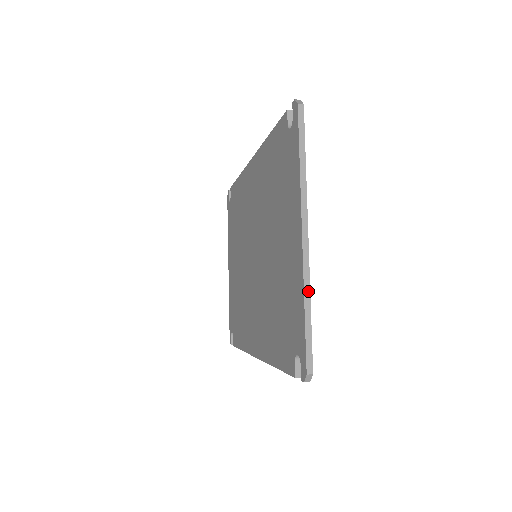
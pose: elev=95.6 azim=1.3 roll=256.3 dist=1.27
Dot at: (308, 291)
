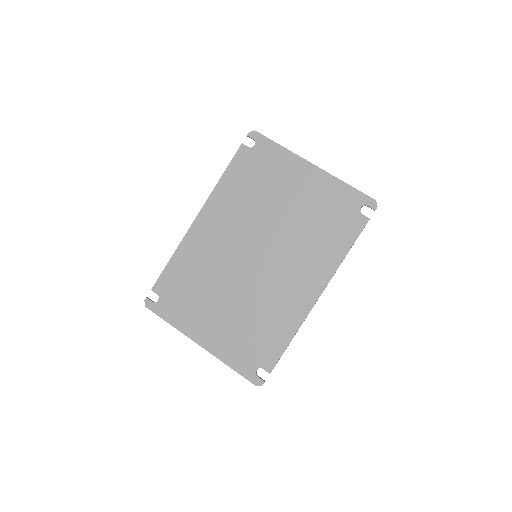
Dot at: (339, 179)
